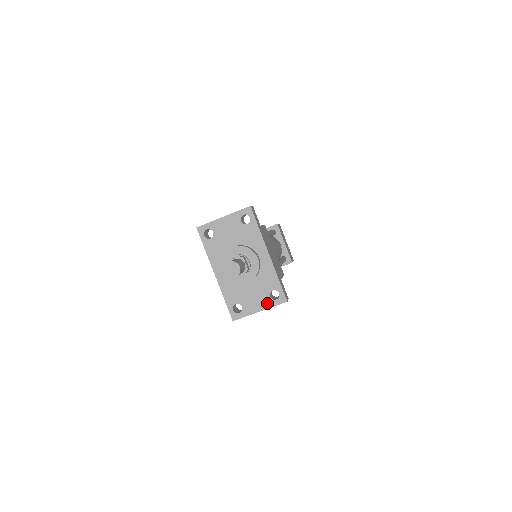
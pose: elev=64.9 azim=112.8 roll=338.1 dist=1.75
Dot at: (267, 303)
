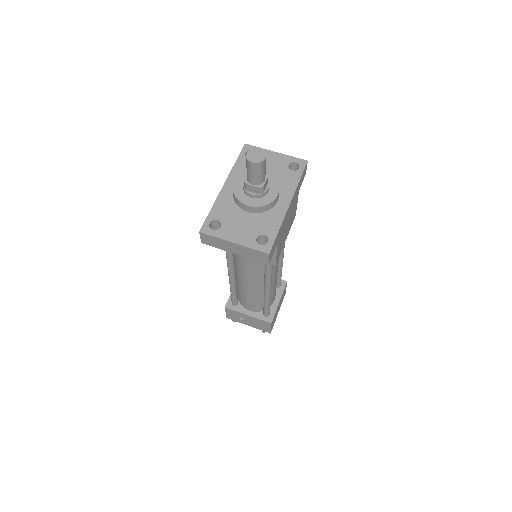
Dot at: (248, 241)
